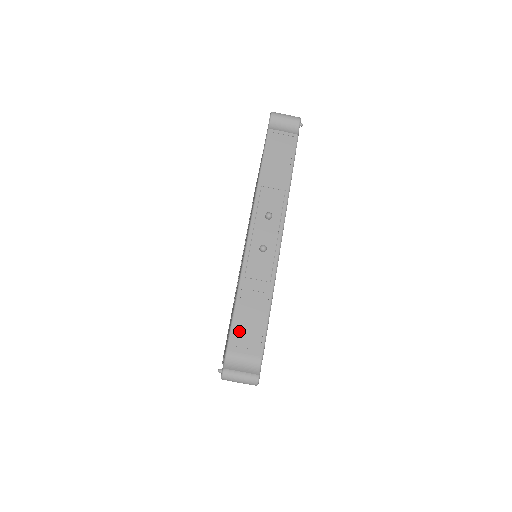
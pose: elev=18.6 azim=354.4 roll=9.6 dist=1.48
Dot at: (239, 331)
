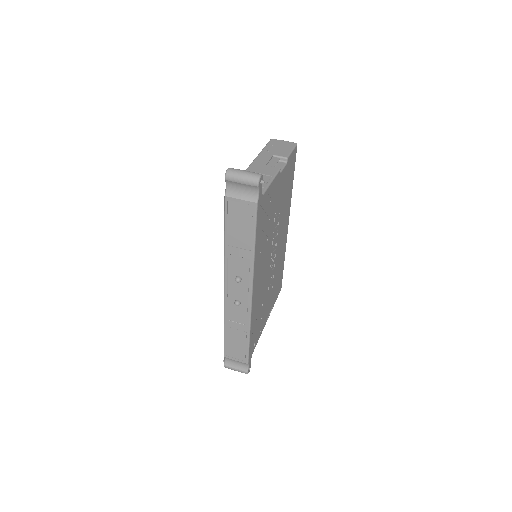
Dot at: (229, 349)
